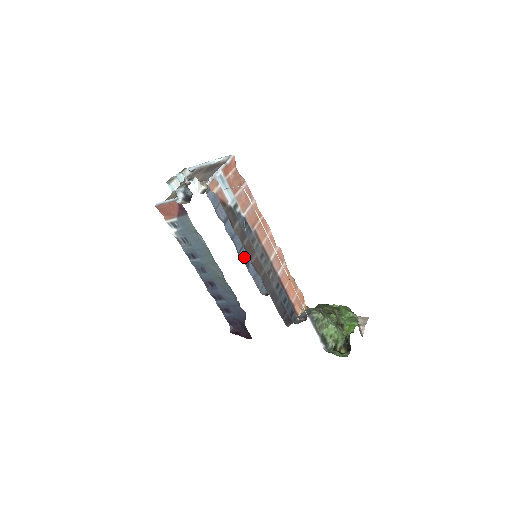
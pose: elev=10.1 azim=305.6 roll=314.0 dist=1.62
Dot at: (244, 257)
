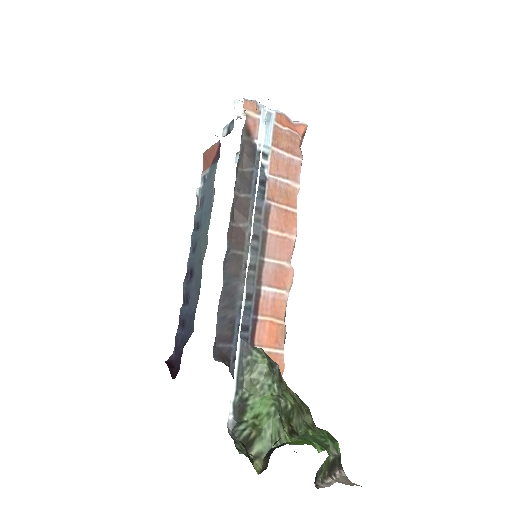
Dot at: occluded
